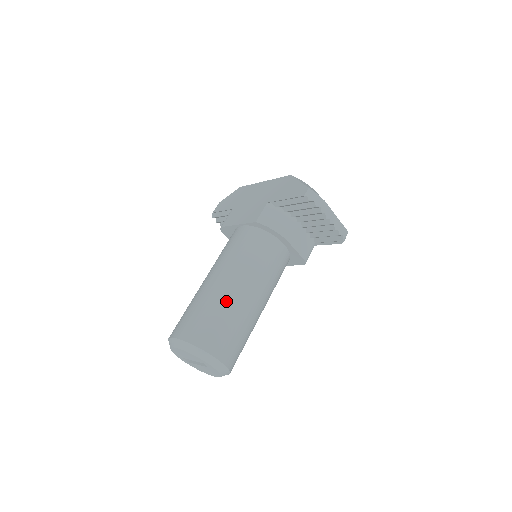
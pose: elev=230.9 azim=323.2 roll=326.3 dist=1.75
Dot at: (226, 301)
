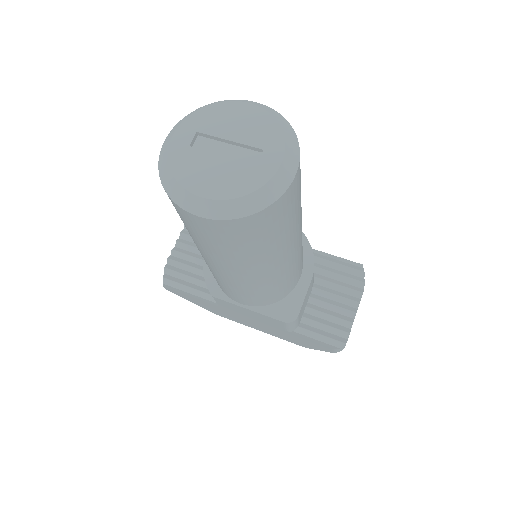
Dot at: occluded
